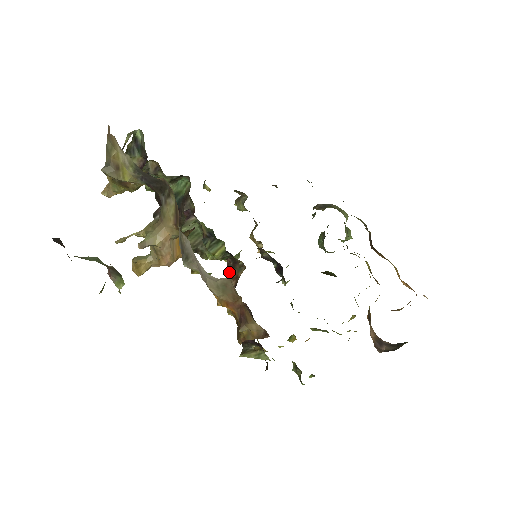
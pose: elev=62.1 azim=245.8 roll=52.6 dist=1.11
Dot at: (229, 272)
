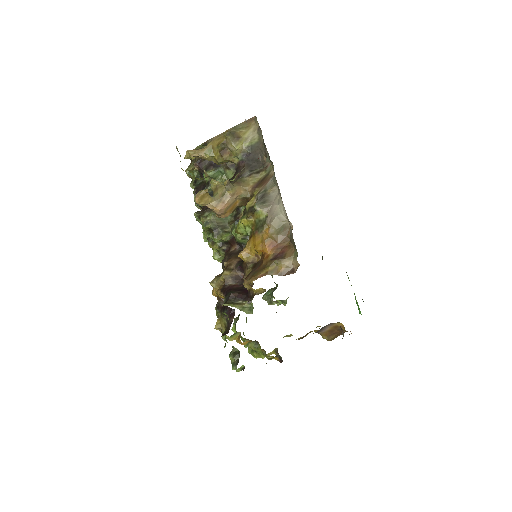
Dot at: (234, 254)
